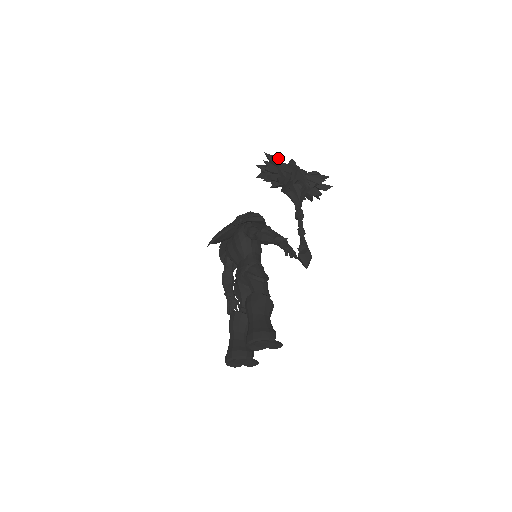
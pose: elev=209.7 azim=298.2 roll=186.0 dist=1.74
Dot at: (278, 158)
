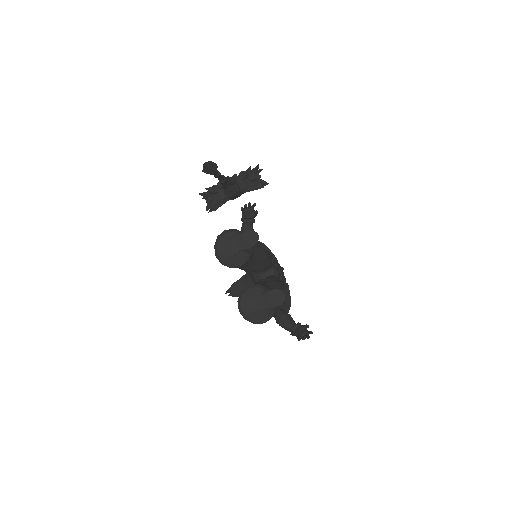
Dot at: occluded
